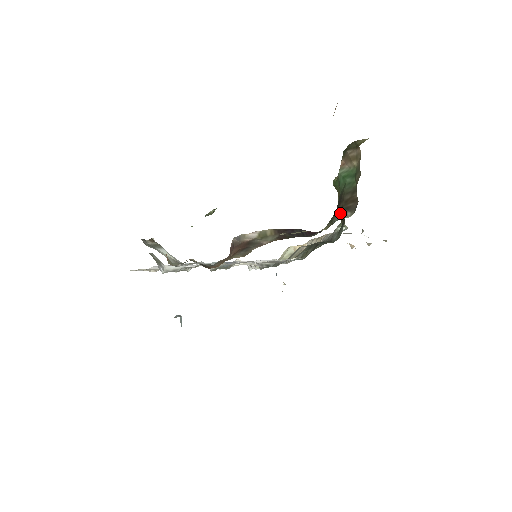
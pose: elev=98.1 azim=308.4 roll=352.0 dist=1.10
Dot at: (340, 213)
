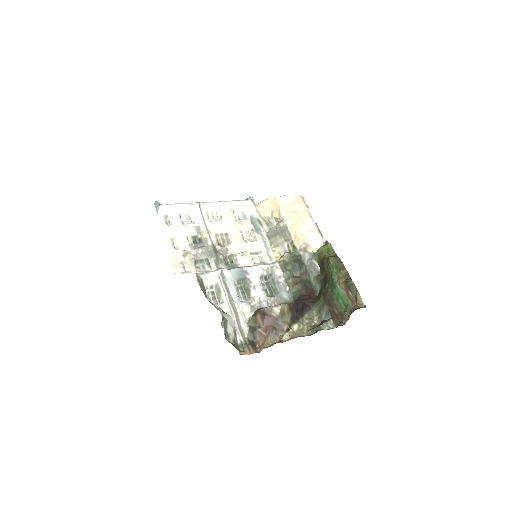
Dot at: (327, 315)
